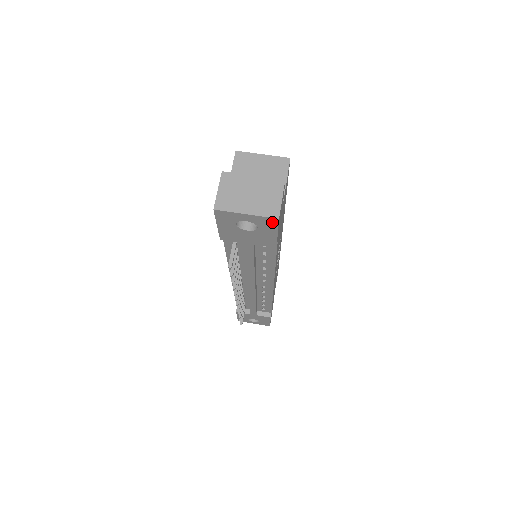
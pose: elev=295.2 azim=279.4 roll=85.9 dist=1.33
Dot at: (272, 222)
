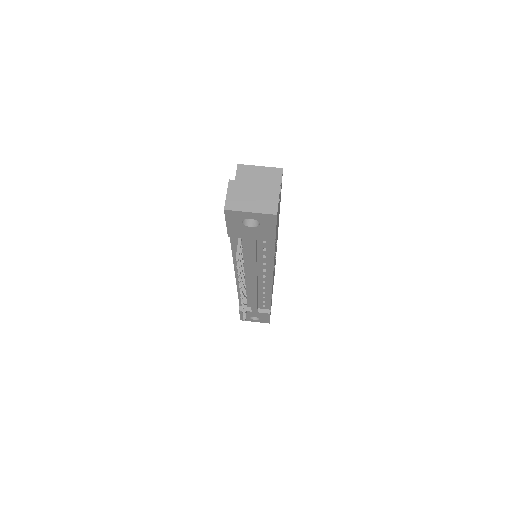
Dot at: (271, 218)
